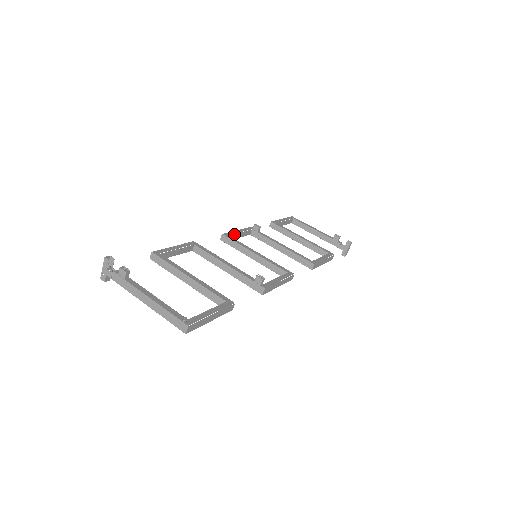
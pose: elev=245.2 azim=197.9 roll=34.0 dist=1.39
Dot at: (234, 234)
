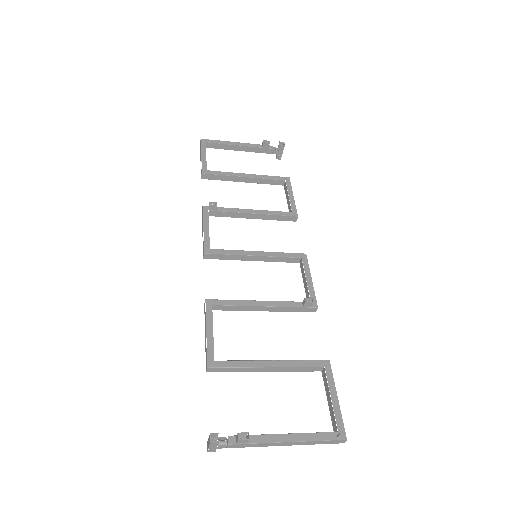
Dot at: (209, 240)
